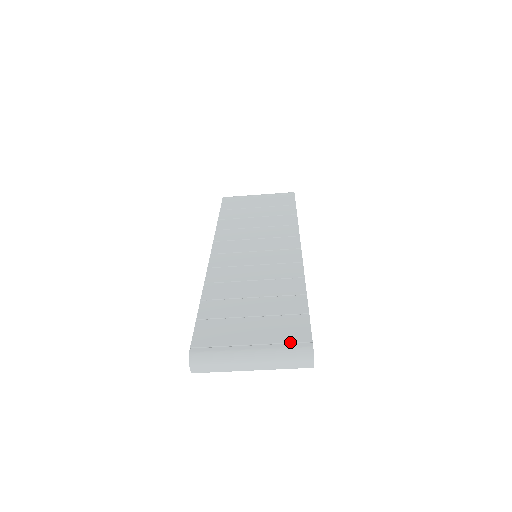
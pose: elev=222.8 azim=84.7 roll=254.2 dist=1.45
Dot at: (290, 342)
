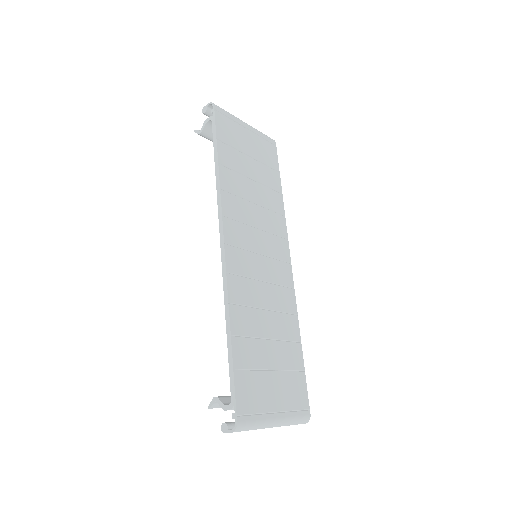
Dot at: (299, 410)
